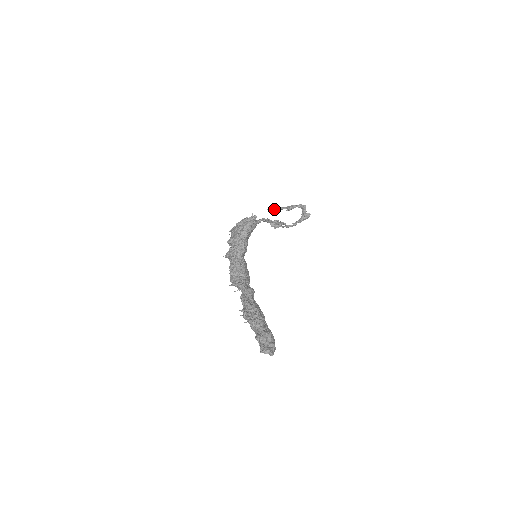
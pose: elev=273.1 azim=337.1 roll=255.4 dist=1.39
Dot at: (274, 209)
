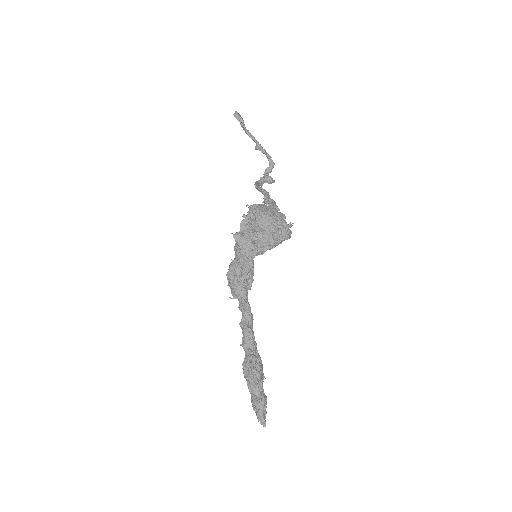
Dot at: (242, 124)
